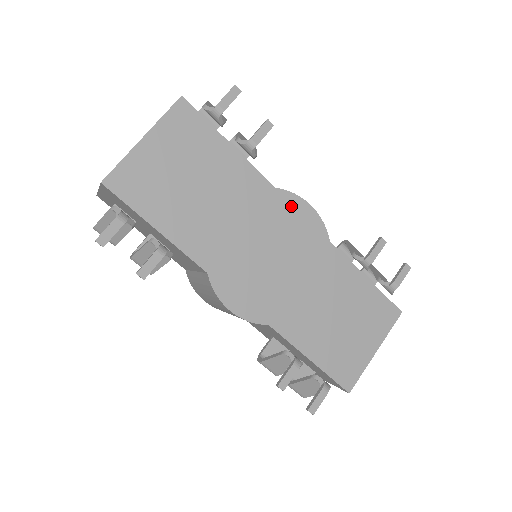
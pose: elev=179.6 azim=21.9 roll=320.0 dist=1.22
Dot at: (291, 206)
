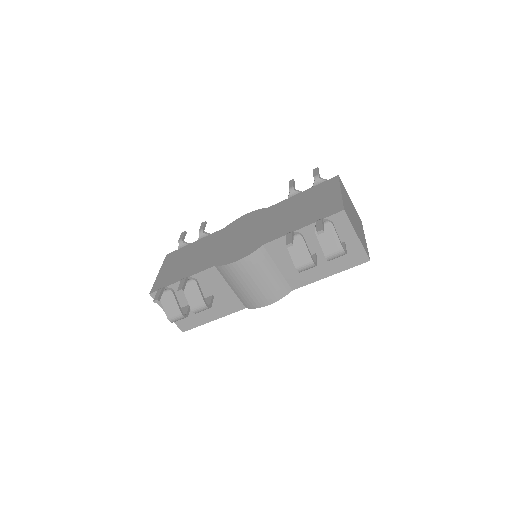
Dot at: (237, 223)
